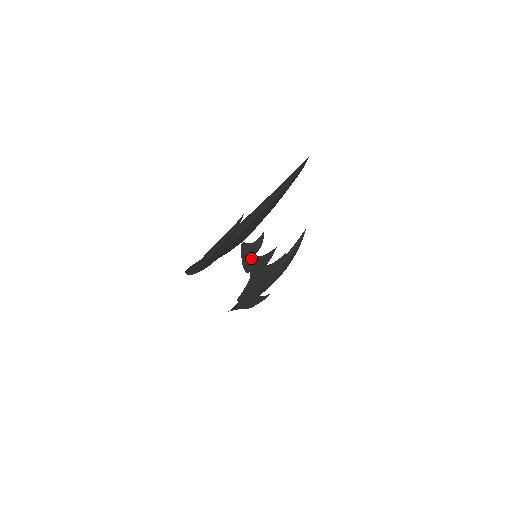
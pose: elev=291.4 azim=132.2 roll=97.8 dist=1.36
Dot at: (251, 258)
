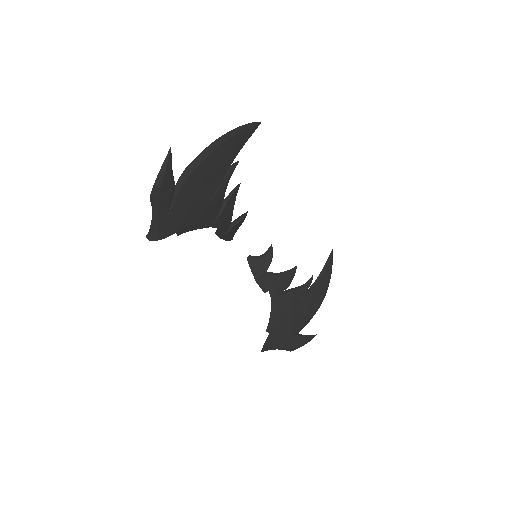
Dot at: (264, 273)
